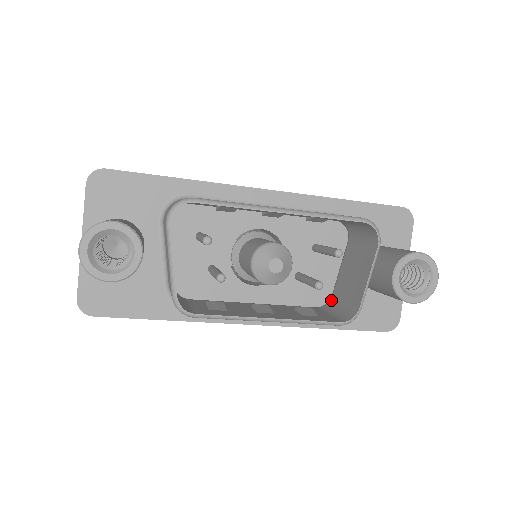
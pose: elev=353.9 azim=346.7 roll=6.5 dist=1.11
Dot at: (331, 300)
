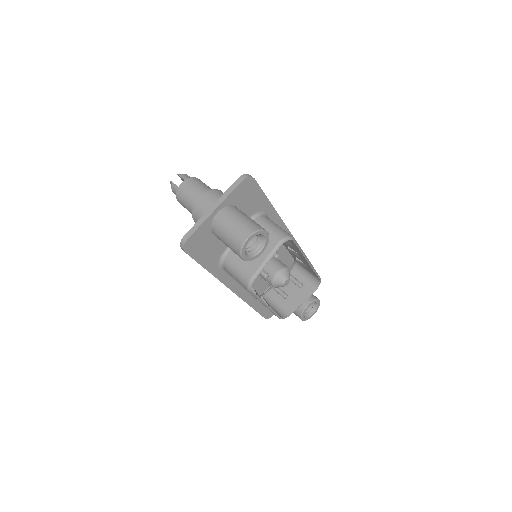
Dot at: (266, 296)
